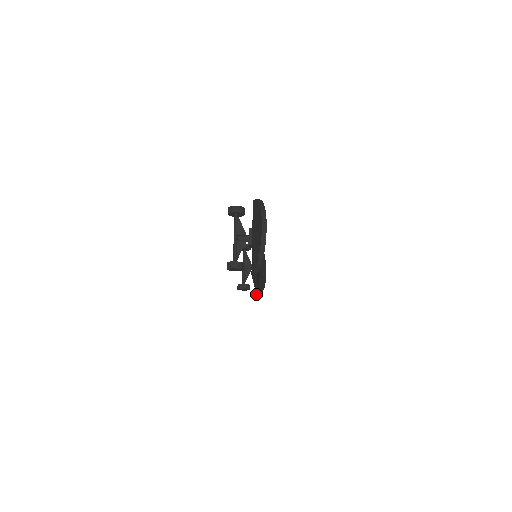
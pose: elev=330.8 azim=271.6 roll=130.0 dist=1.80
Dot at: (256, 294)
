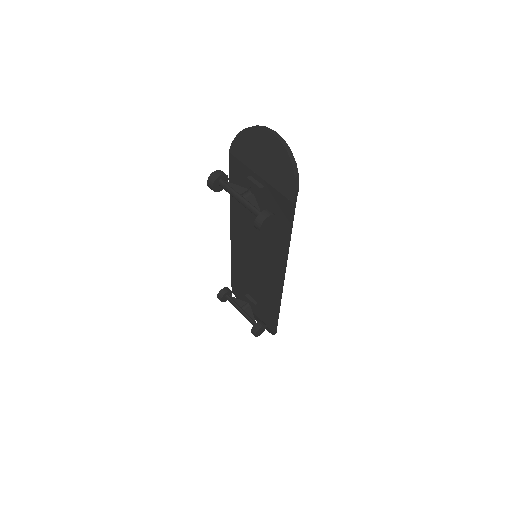
Dot at: (273, 333)
